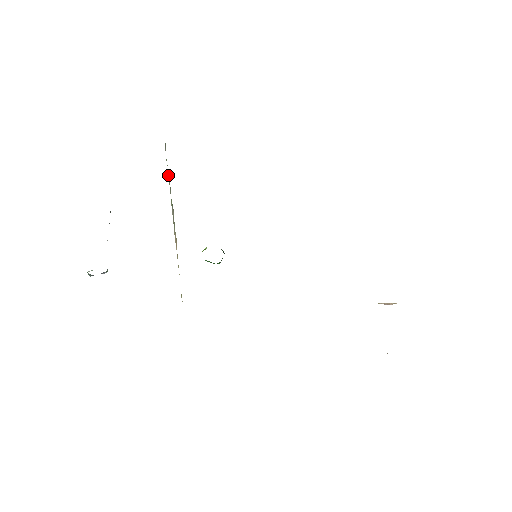
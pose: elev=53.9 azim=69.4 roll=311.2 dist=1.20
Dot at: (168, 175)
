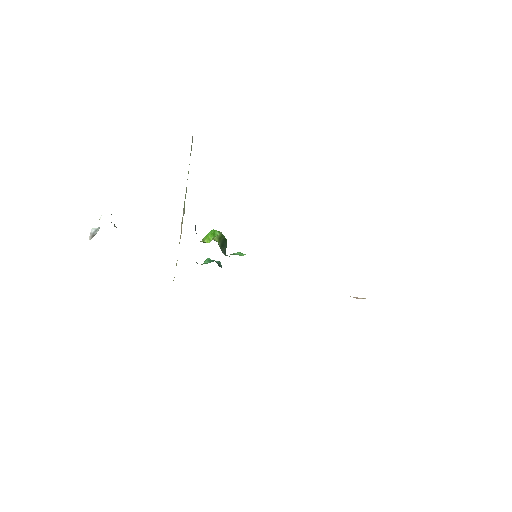
Dot at: (188, 171)
